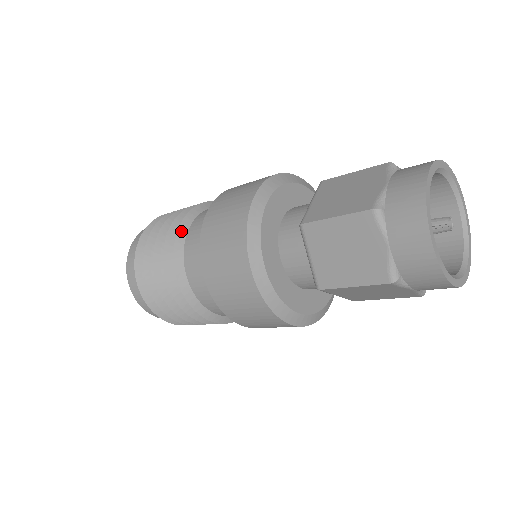
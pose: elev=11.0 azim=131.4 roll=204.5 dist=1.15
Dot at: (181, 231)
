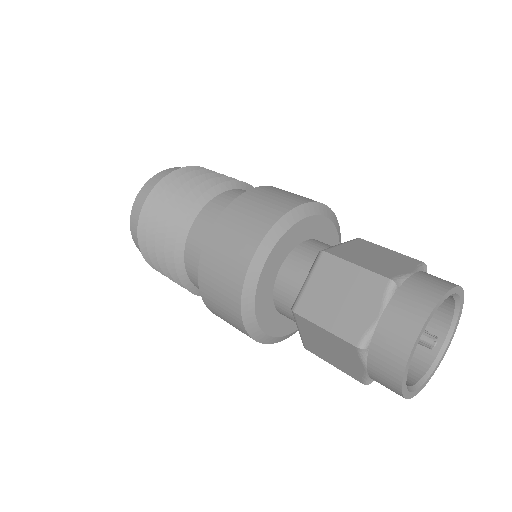
Dot at: (191, 289)
